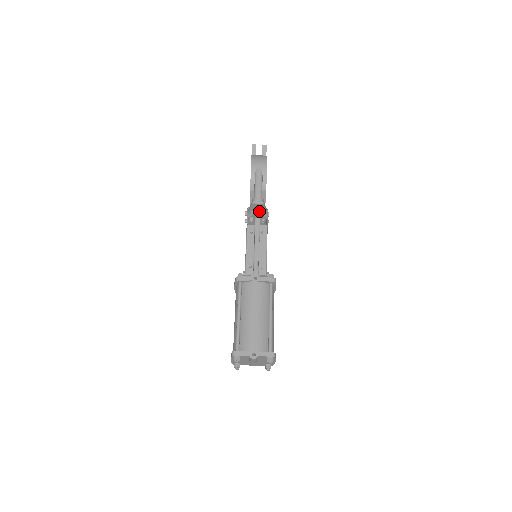
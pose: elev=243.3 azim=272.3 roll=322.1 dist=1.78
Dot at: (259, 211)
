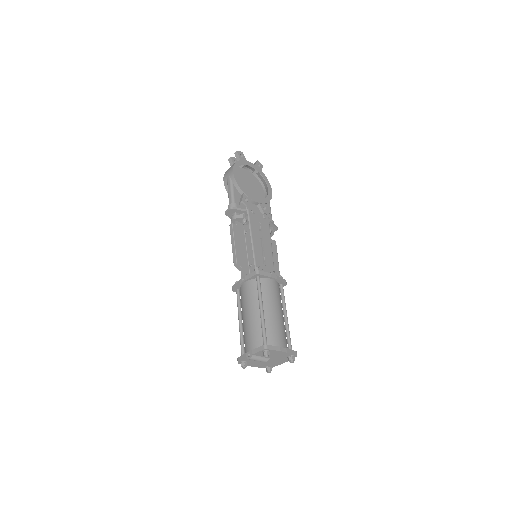
Dot at: (233, 217)
